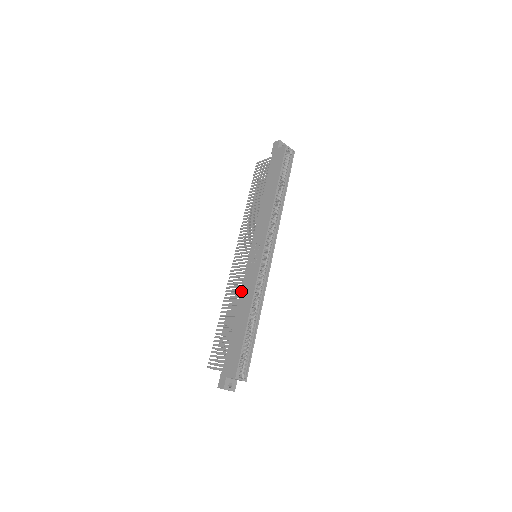
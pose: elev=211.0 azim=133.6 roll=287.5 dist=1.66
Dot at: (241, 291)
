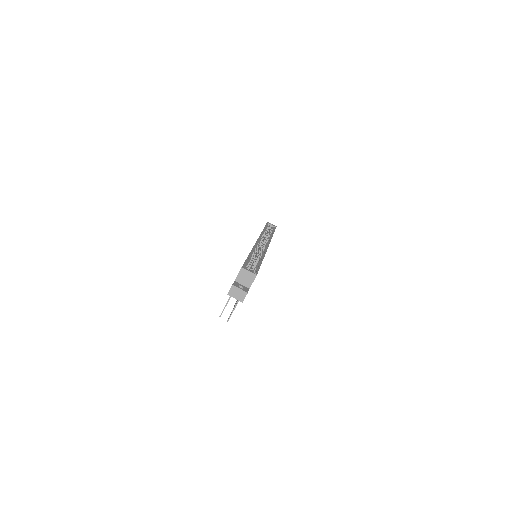
Dot at: occluded
